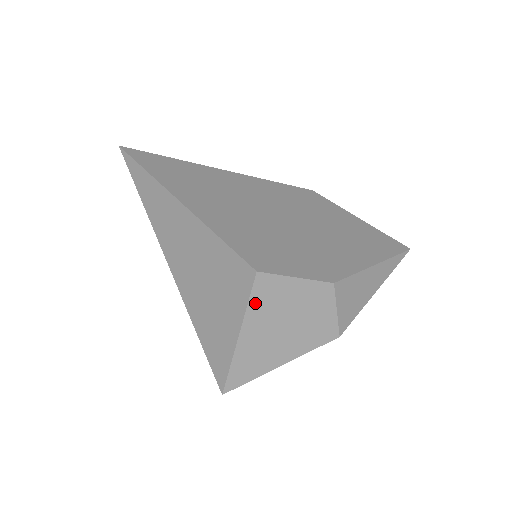
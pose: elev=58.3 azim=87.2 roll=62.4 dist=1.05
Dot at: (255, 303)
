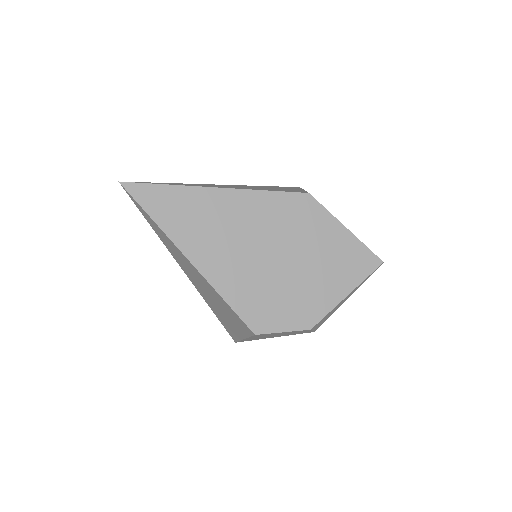
Dot at: (255, 336)
